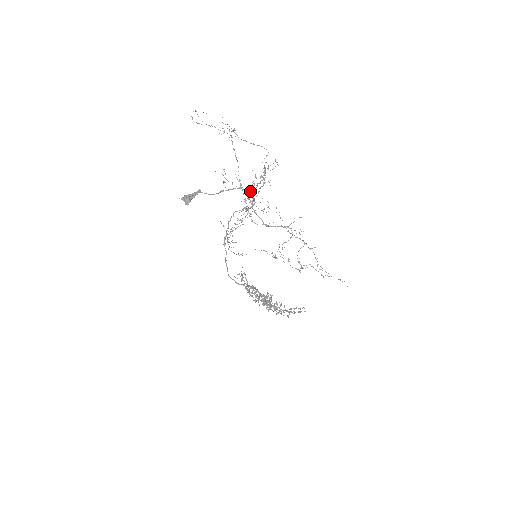
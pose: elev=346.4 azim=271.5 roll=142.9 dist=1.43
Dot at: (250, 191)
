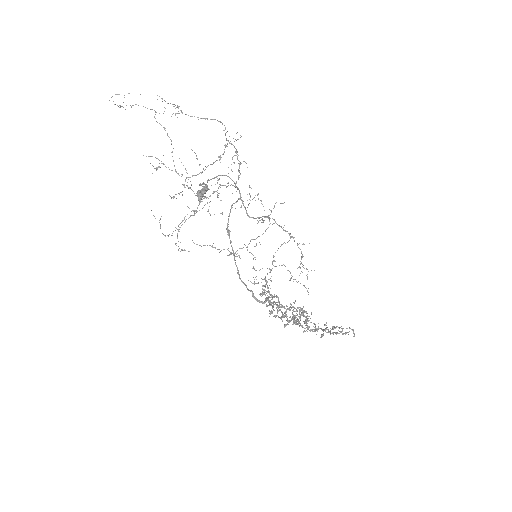
Dot at: (182, 174)
